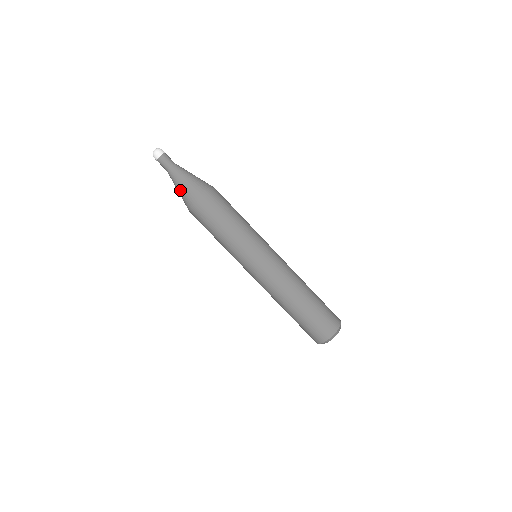
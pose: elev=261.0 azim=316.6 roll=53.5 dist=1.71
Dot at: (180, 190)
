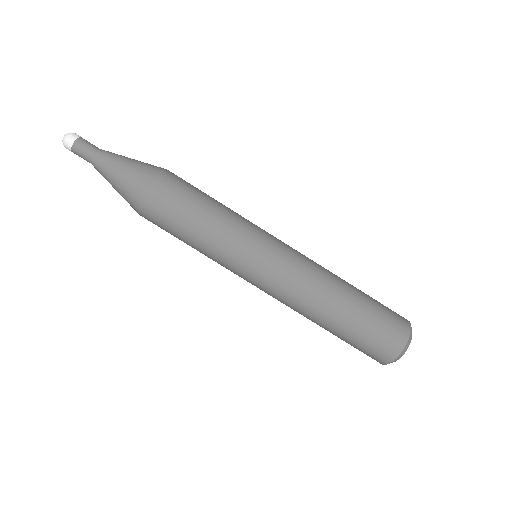
Dot at: (116, 185)
